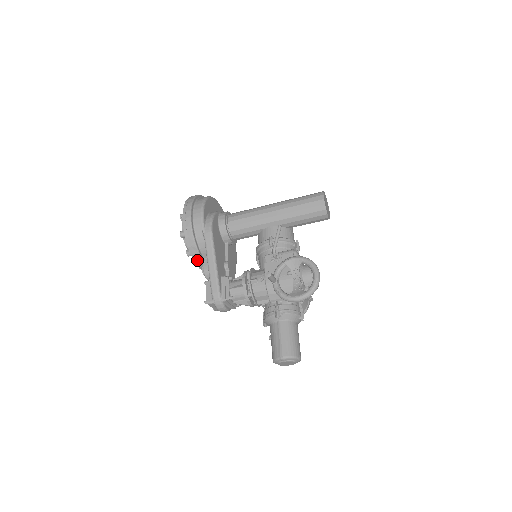
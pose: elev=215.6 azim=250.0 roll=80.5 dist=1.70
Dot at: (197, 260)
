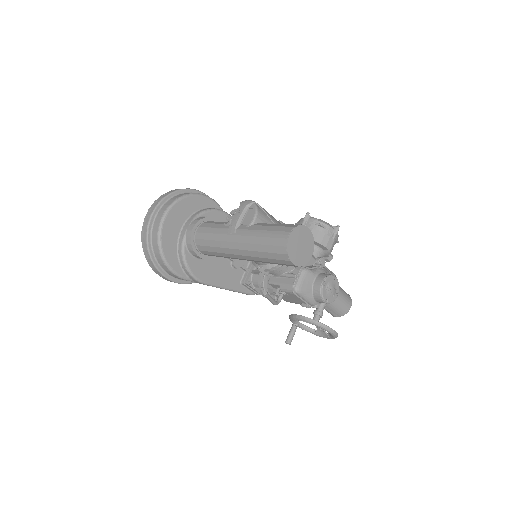
Dot at: occluded
